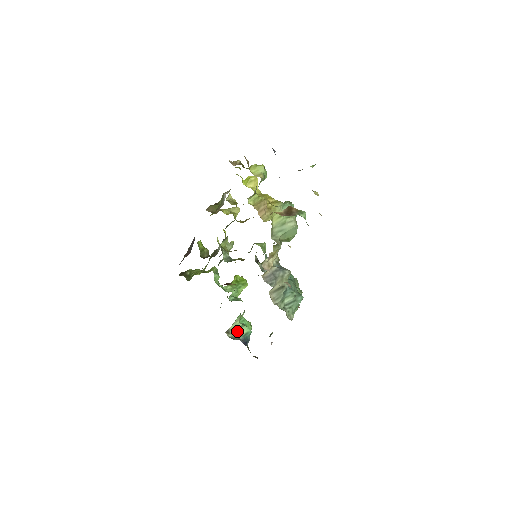
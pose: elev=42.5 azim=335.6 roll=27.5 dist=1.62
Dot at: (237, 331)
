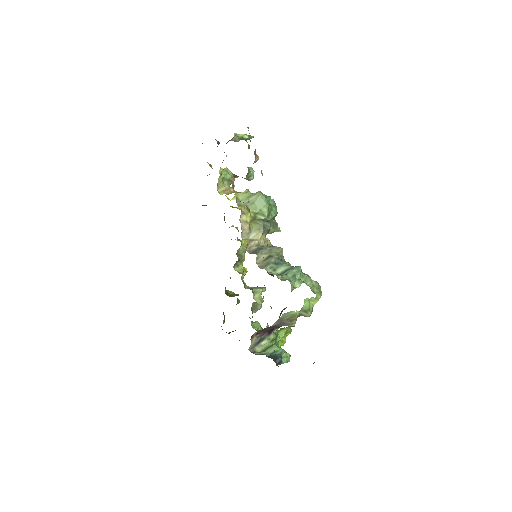
Dot at: (264, 351)
